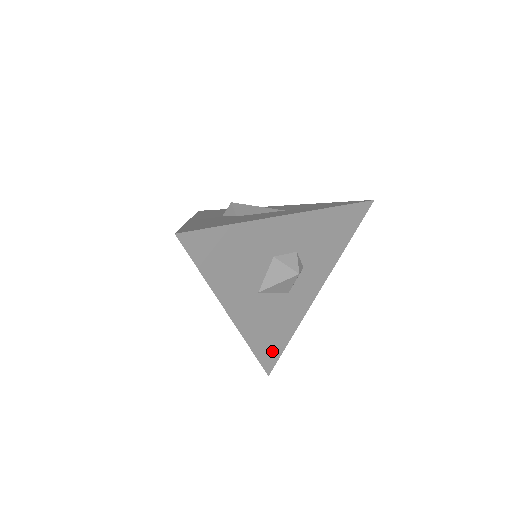
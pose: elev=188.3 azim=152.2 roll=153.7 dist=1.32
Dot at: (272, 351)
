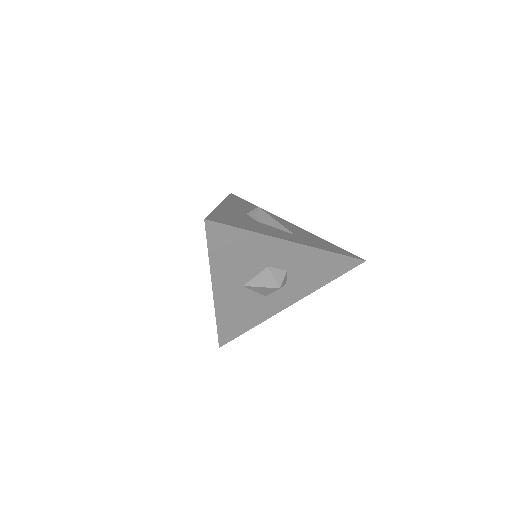
Dot at: (231, 331)
